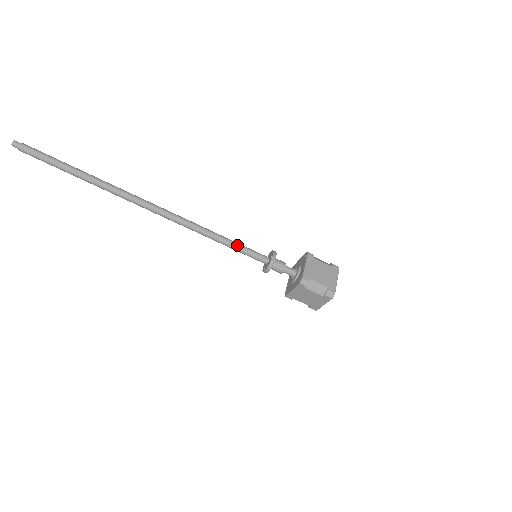
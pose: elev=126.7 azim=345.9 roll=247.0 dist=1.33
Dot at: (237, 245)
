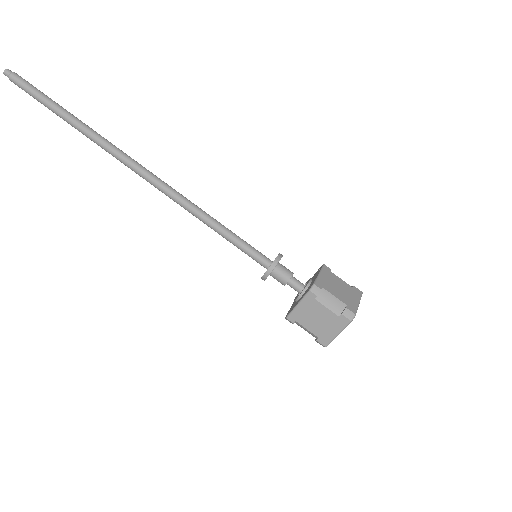
Dot at: (235, 235)
